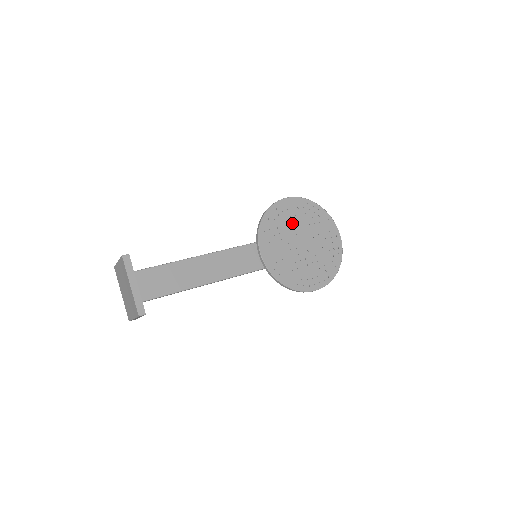
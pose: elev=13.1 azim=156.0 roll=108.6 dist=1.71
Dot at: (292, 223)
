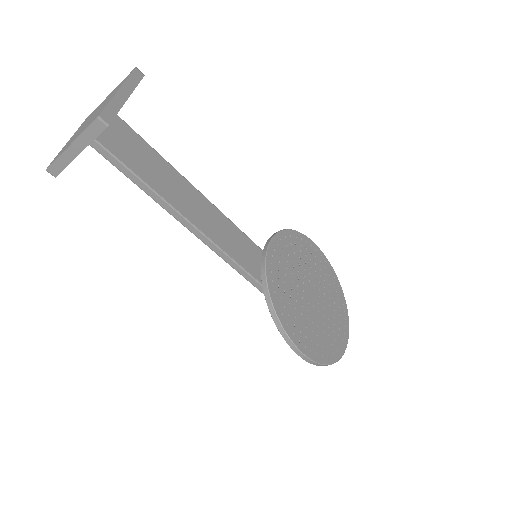
Dot at: (310, 267)
